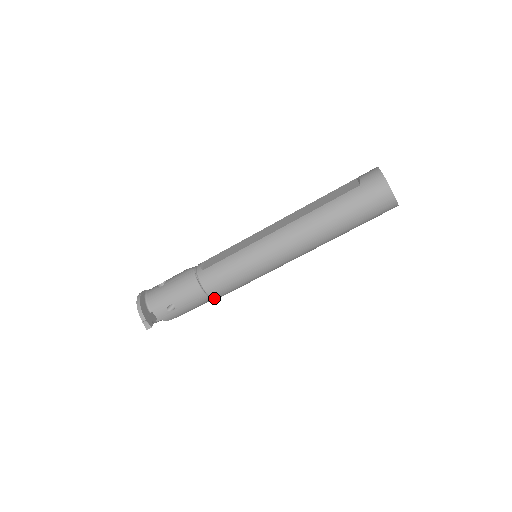
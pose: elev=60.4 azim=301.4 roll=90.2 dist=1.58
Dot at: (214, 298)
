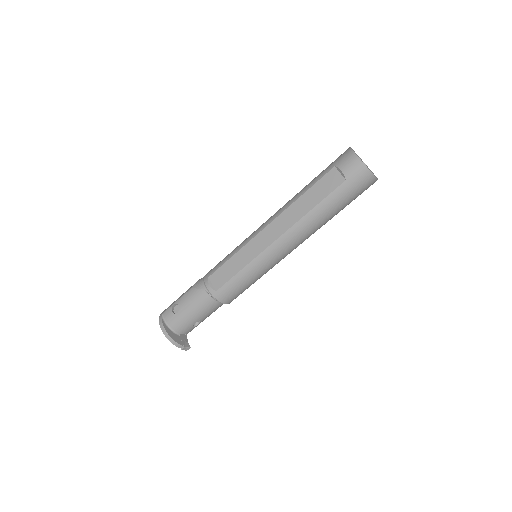
Dot at: occluded
